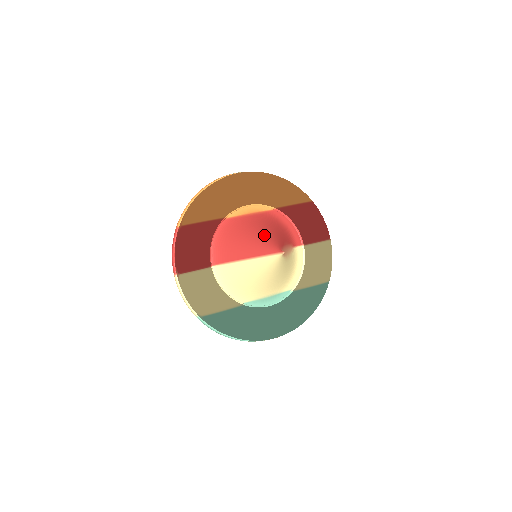
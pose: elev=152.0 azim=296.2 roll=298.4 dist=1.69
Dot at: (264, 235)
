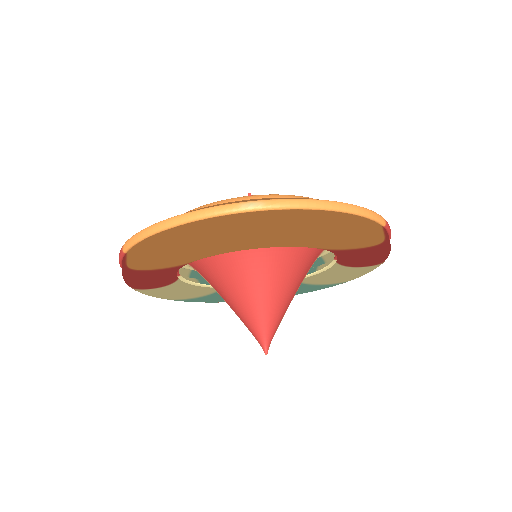
Dot at: (258, 301)
